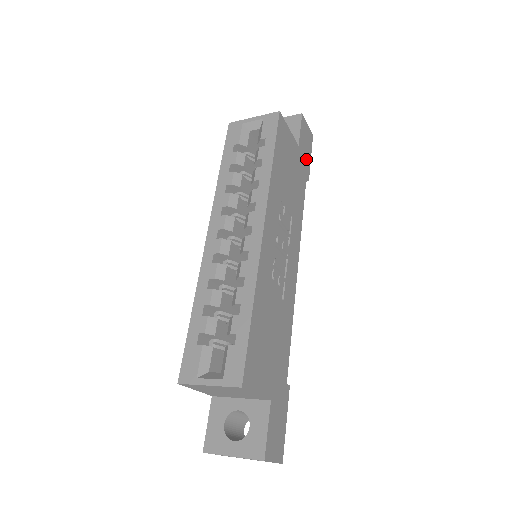
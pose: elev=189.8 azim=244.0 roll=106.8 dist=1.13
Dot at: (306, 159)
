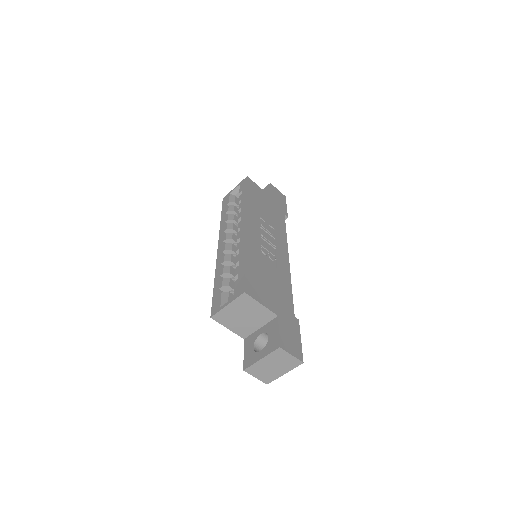
Dot at: (281, 206)
